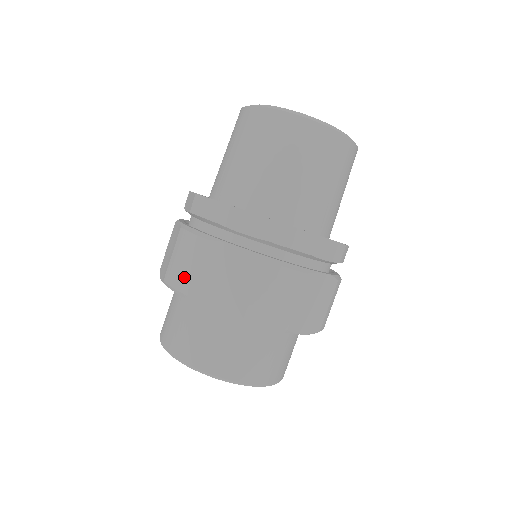
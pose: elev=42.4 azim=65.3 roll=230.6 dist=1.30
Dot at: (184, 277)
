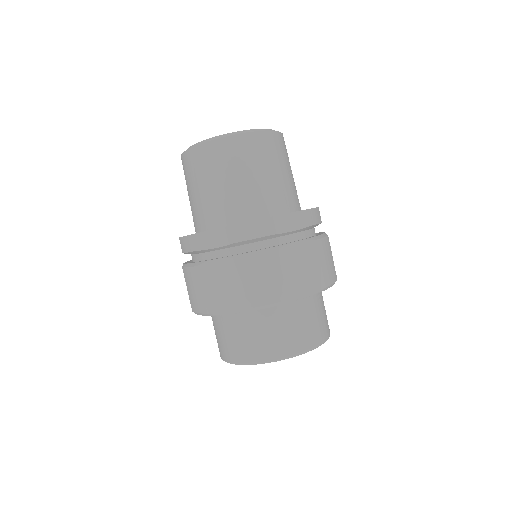
Dot at: (198, 301)
